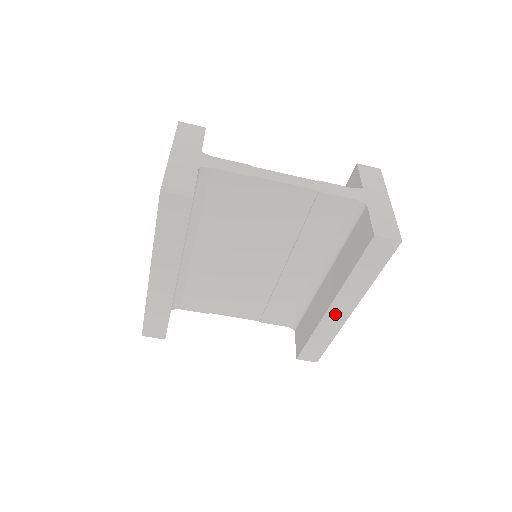
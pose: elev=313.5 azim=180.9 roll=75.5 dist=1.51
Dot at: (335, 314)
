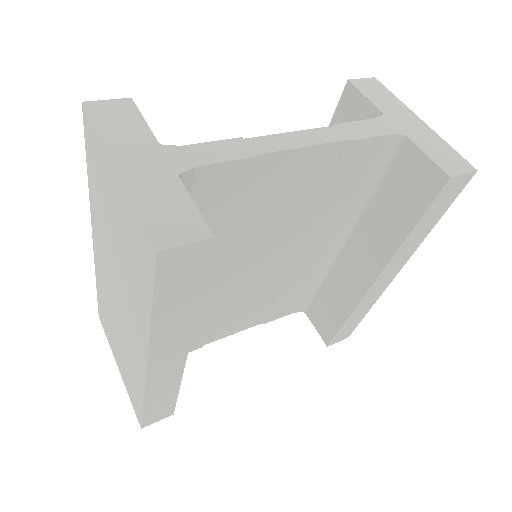
Dot at: (379, 285)
